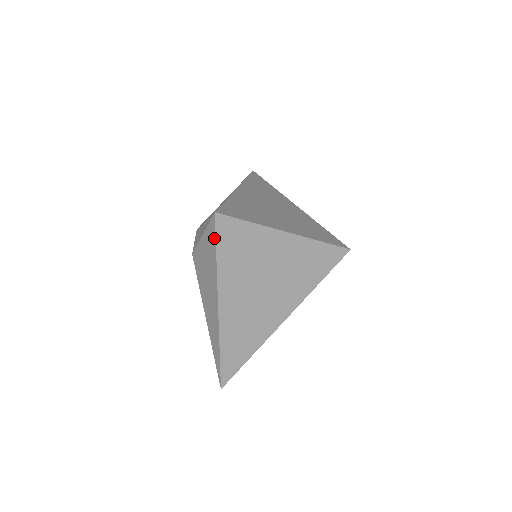
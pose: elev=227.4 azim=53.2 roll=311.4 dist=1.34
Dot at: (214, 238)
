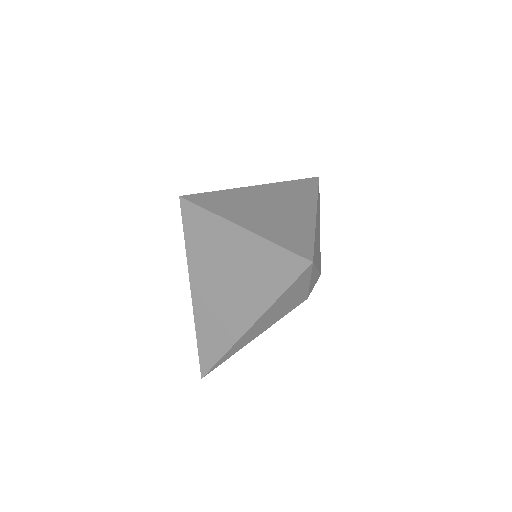
Dot at: (183, 222)
